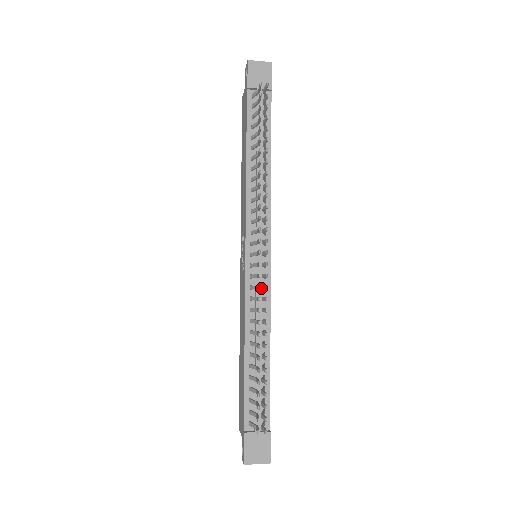
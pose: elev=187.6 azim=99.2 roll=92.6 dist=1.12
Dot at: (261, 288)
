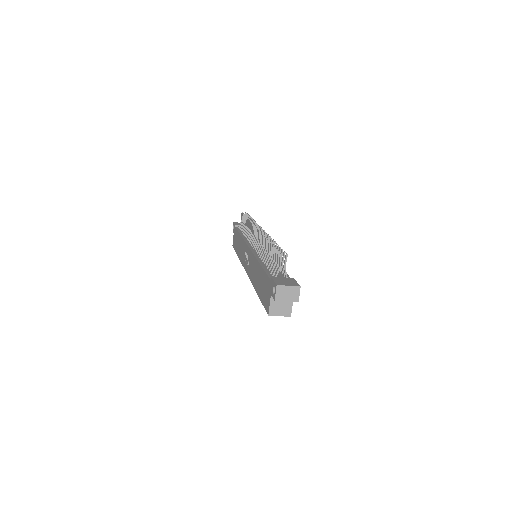
Dot at: occluded
